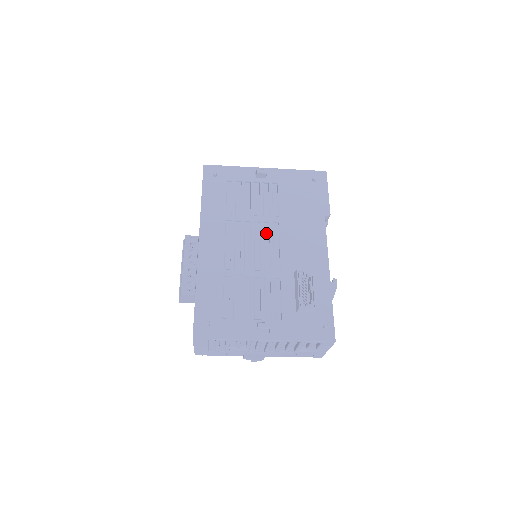
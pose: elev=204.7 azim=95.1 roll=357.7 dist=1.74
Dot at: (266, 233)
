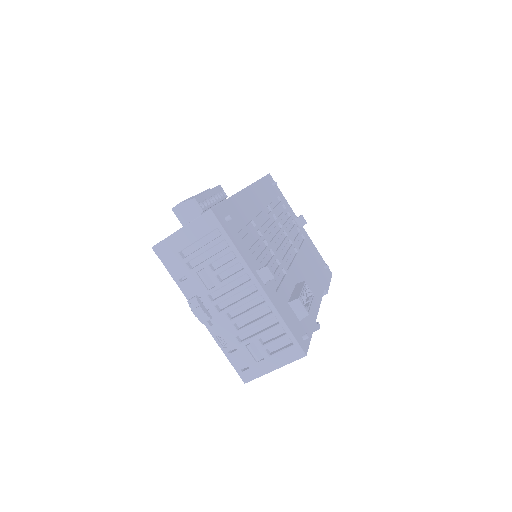
Dot at: (287, 245)
